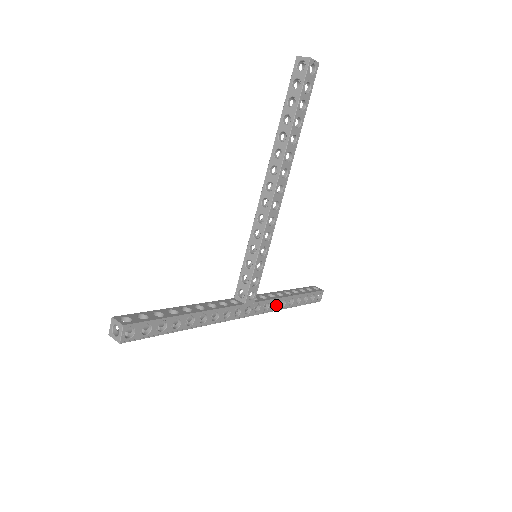
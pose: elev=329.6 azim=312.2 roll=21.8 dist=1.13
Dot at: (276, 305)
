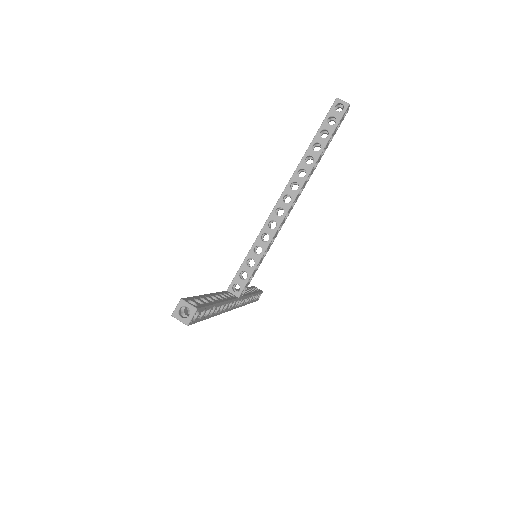
Dot at: (245, 301)
